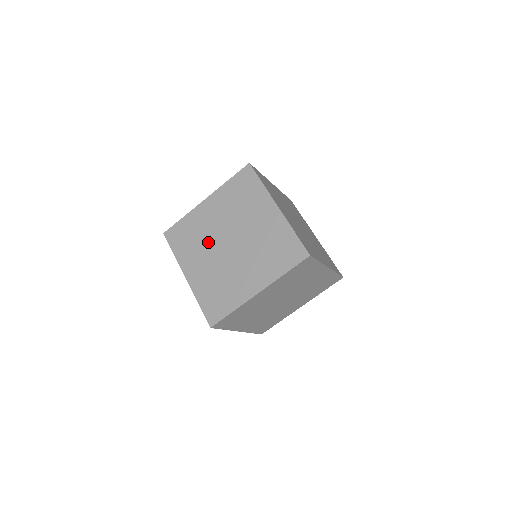
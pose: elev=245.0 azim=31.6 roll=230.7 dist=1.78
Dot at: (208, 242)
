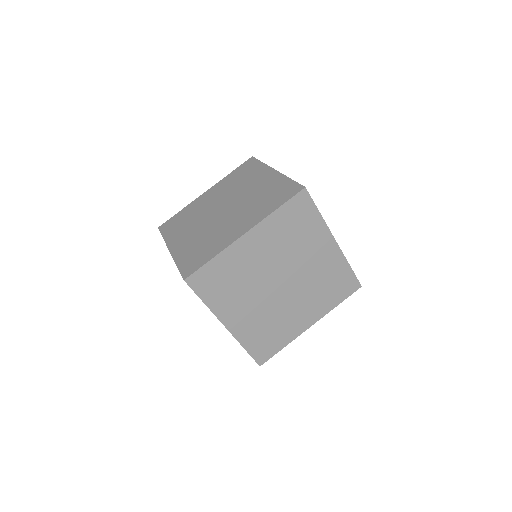
Dot at: (200, 217)
